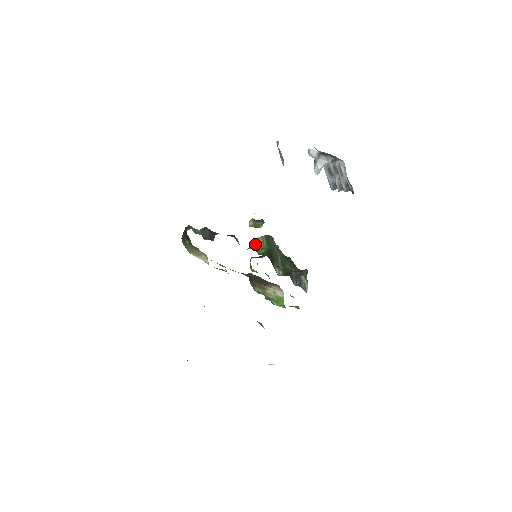
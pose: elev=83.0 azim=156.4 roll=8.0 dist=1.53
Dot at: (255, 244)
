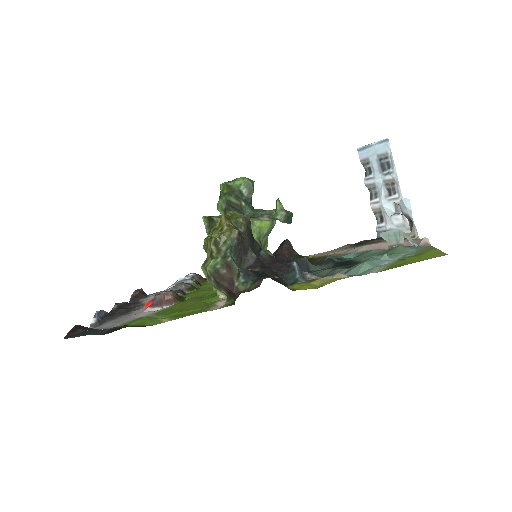
Dot at: (260, 228)
